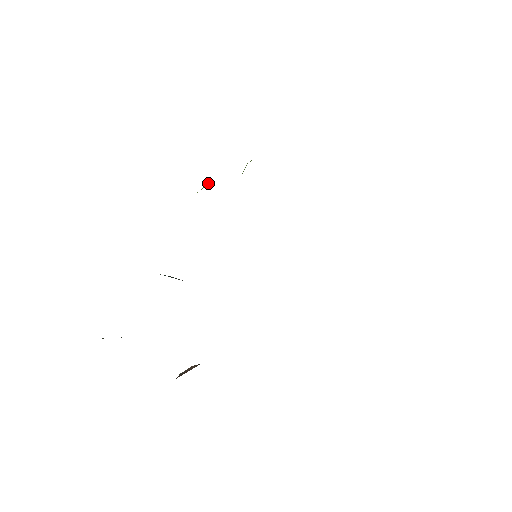
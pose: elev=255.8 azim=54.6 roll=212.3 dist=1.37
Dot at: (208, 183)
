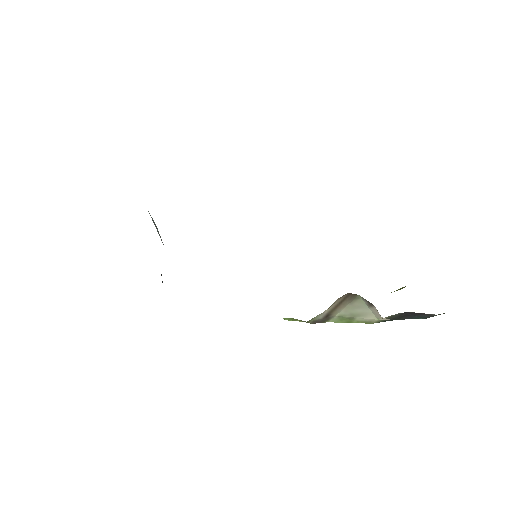
Dot at: occluded
